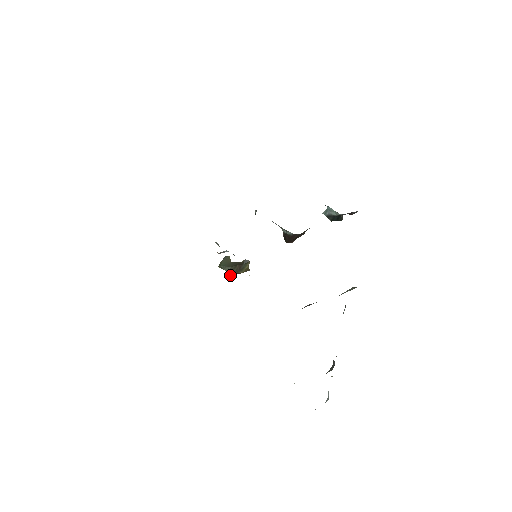
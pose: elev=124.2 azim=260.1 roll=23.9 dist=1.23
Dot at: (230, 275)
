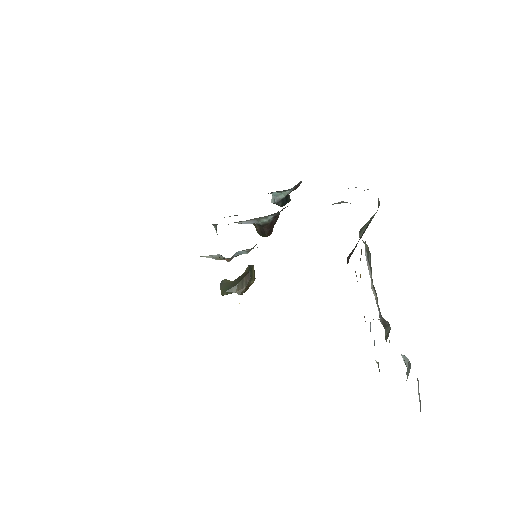
Dot at: (242, 294)
